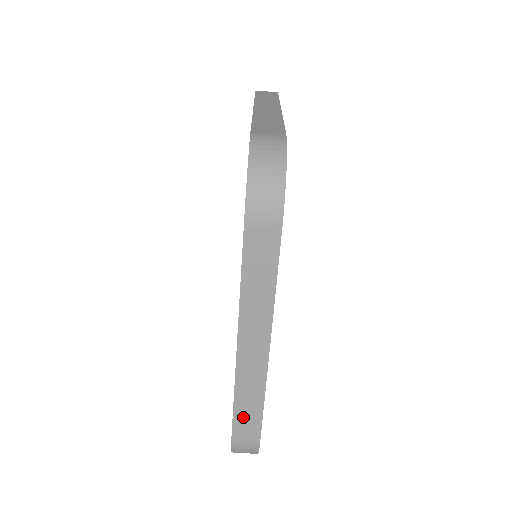
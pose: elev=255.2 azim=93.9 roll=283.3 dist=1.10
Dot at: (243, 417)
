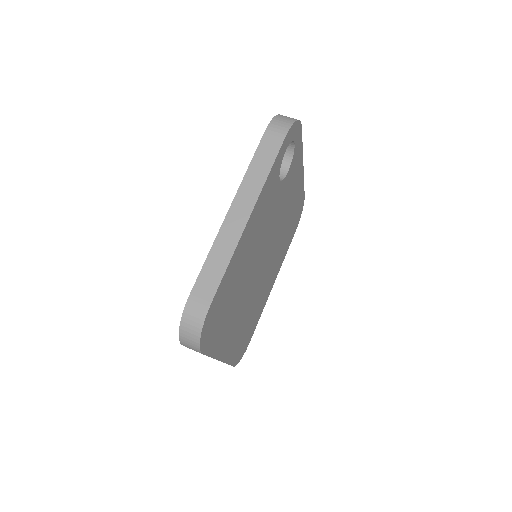
Dot at: (208, 273)
